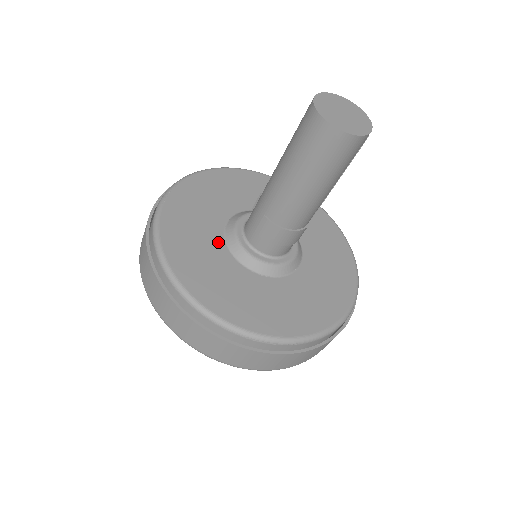
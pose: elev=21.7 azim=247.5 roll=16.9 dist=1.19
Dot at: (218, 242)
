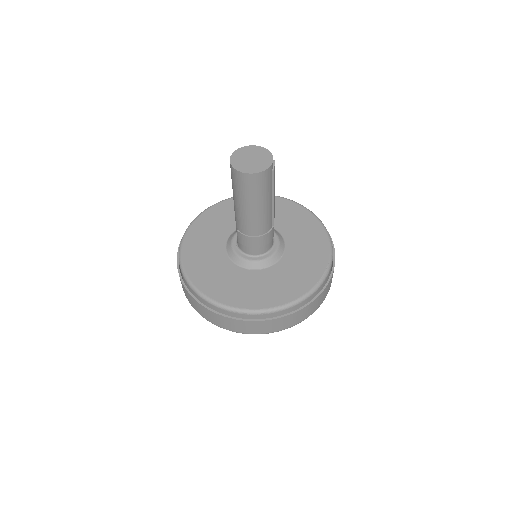
Dot at: (221, 251)
